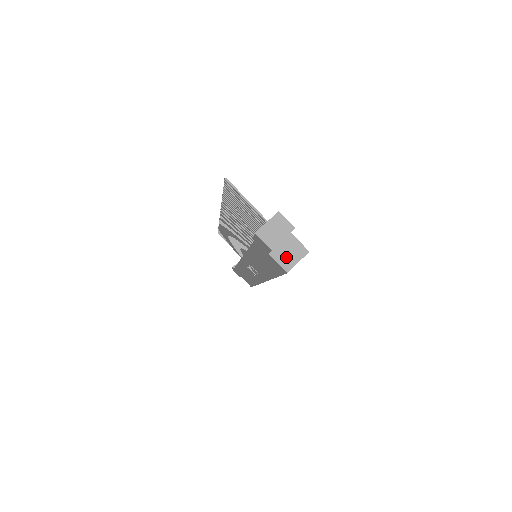
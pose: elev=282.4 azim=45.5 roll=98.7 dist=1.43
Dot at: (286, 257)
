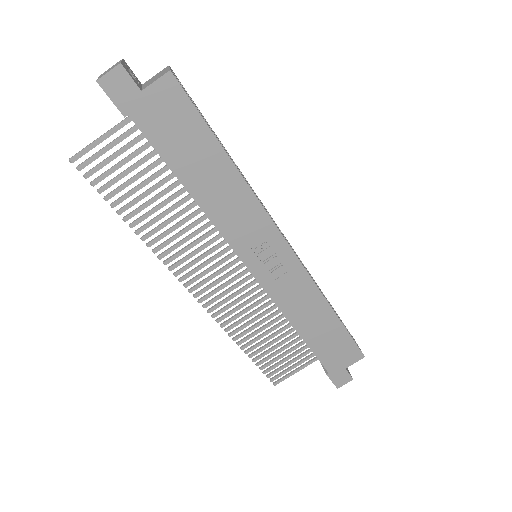
Dot at: (157, 78)
